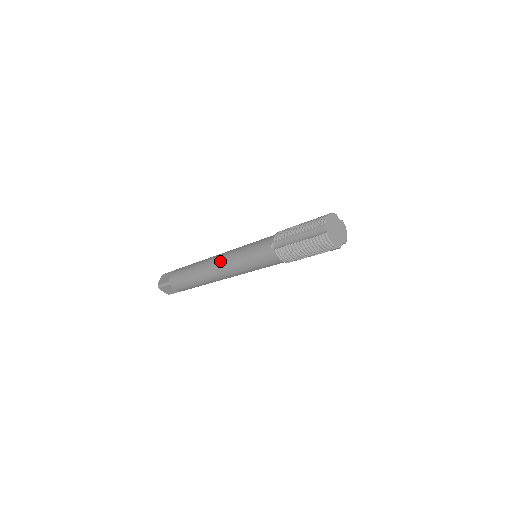
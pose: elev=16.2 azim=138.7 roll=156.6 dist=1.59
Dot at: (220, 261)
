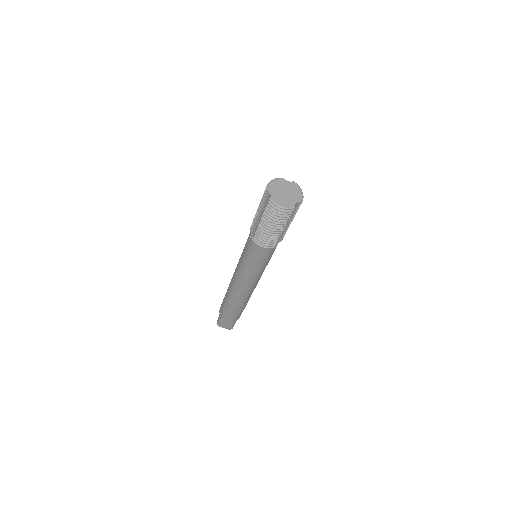
Dot at: (234, 275)
